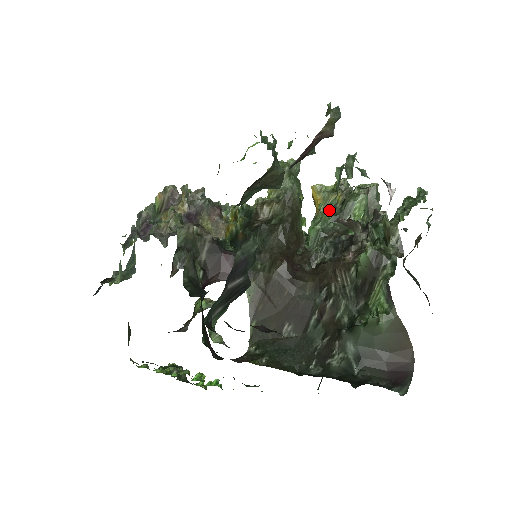
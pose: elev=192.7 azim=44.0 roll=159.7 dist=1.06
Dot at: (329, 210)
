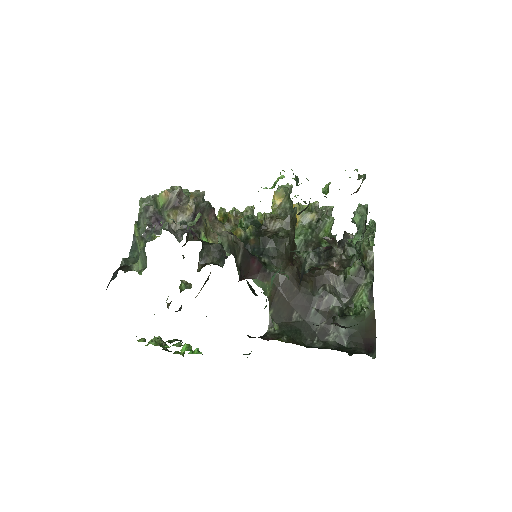
Dot at: (306, 224)
